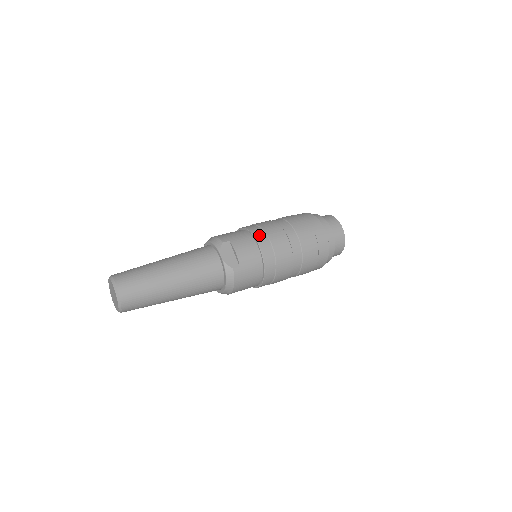
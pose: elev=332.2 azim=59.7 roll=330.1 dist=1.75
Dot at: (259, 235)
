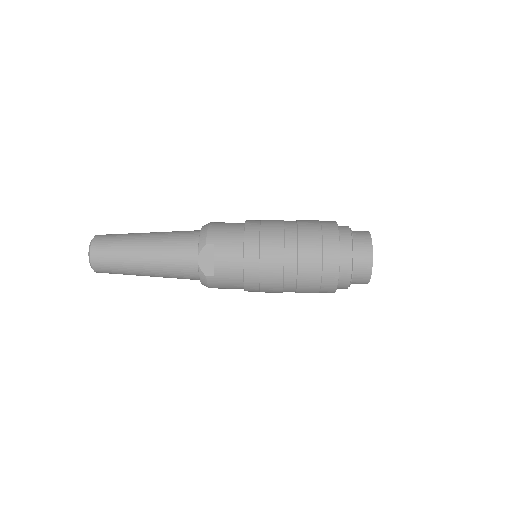
Dot at: (250, 249)
